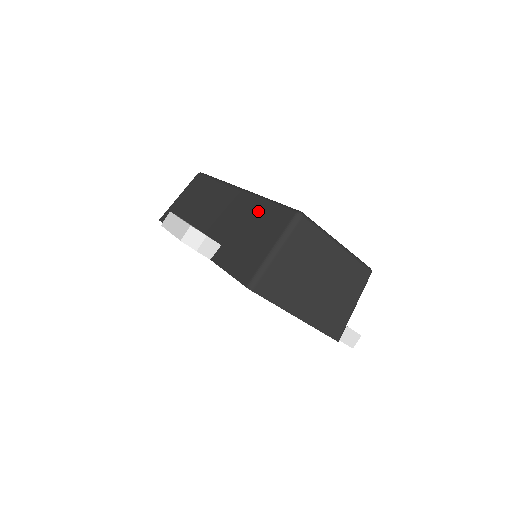
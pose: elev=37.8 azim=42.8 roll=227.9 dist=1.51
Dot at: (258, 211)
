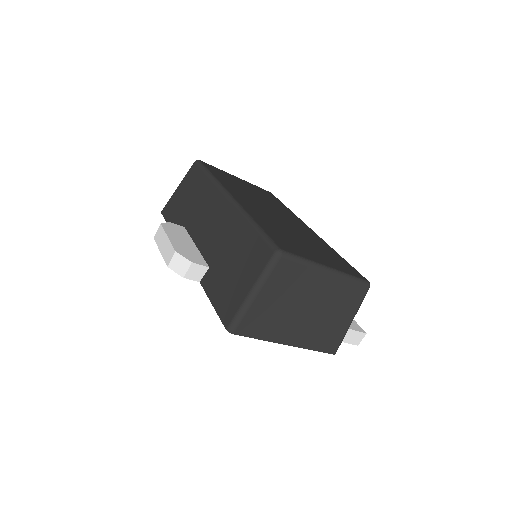
Dot at: (242, 236)
